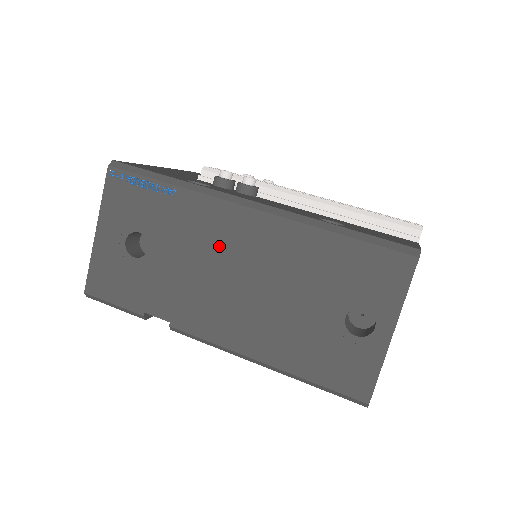
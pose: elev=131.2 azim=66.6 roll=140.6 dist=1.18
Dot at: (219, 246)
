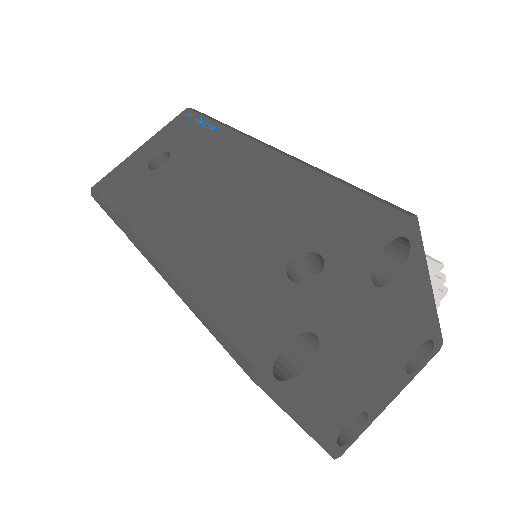
Dot at: (221, 172)
